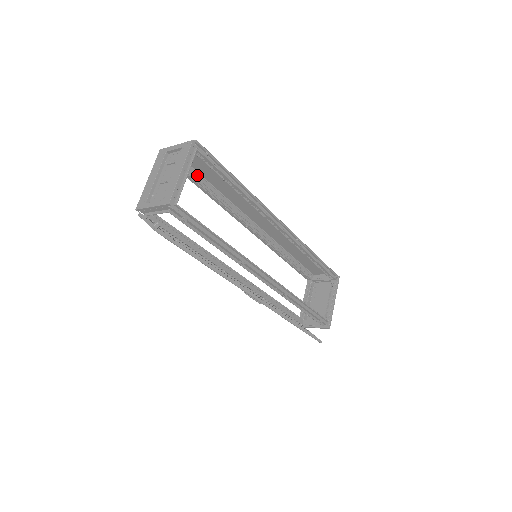
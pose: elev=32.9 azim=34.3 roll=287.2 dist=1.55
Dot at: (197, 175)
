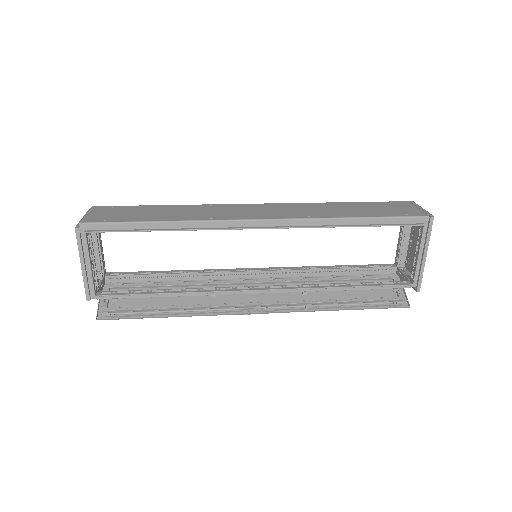
Dot at: occluded
